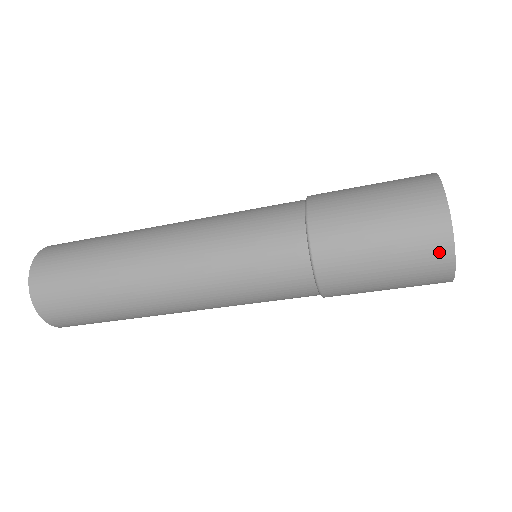
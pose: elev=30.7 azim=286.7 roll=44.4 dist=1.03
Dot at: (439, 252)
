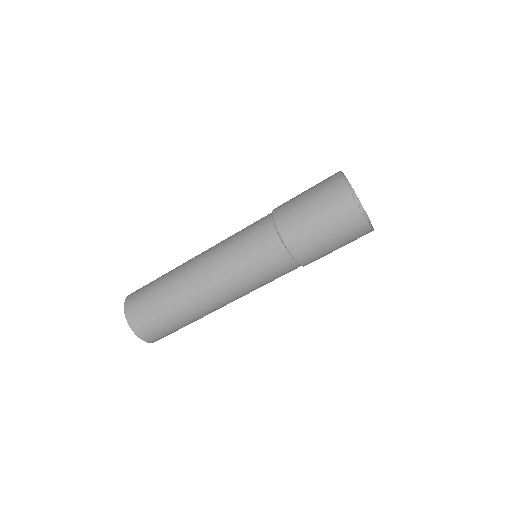
Dot at: (361, 229)
